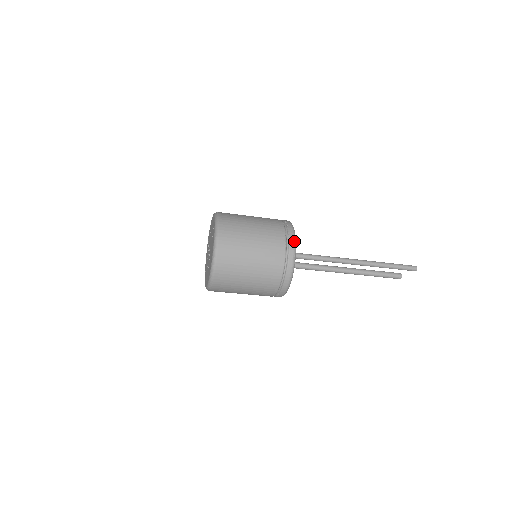
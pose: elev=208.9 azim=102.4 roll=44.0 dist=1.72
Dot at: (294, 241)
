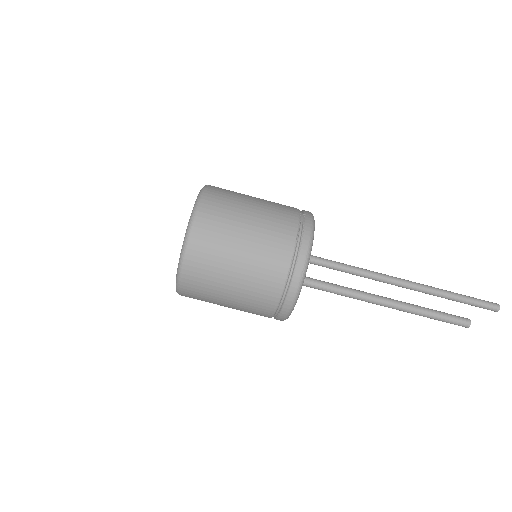
Dot at: (308, 249)
